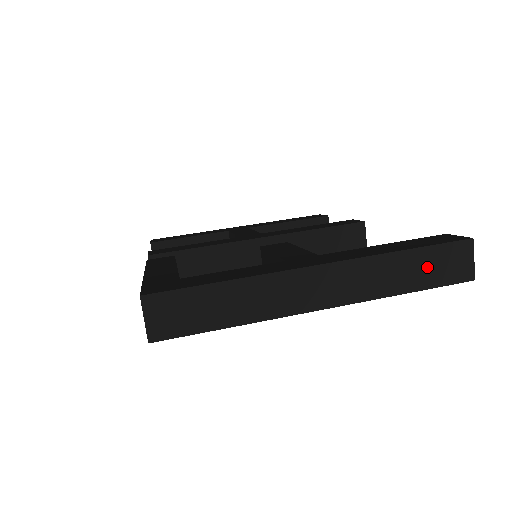
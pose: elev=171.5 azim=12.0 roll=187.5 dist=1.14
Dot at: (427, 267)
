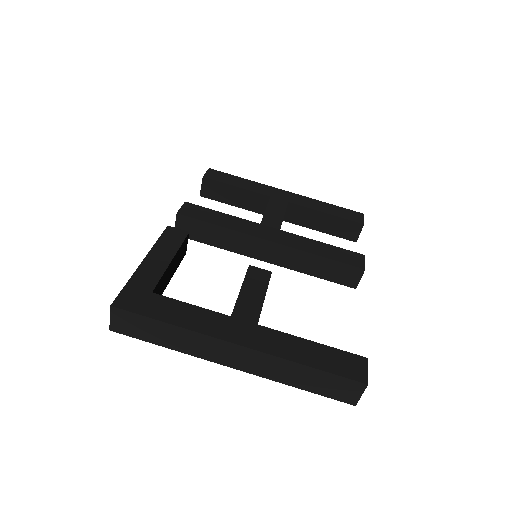
Dot at: (321, 382)
